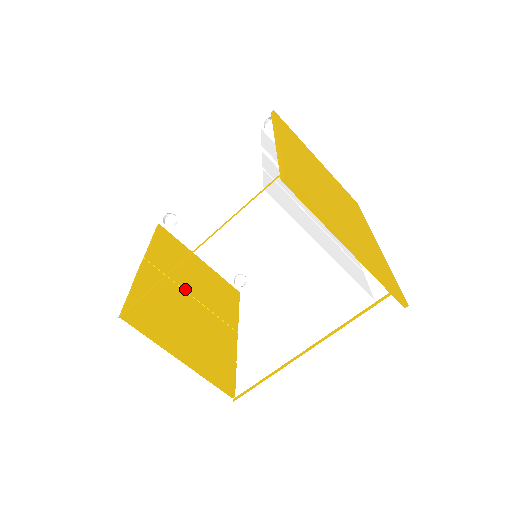
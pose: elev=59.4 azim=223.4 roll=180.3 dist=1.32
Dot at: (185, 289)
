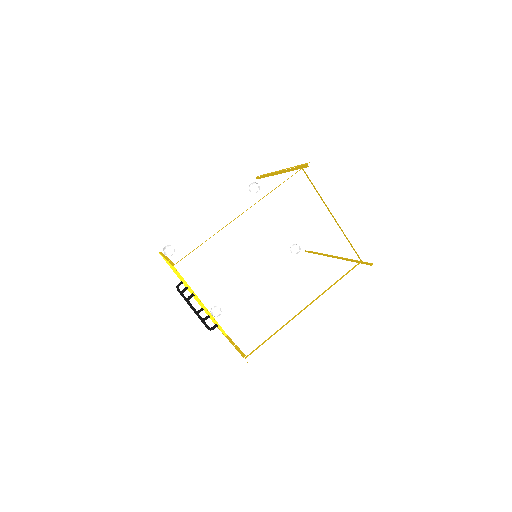
Dot at: occluded
